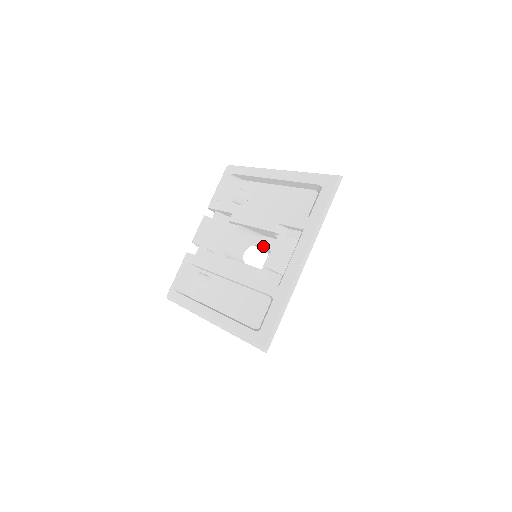
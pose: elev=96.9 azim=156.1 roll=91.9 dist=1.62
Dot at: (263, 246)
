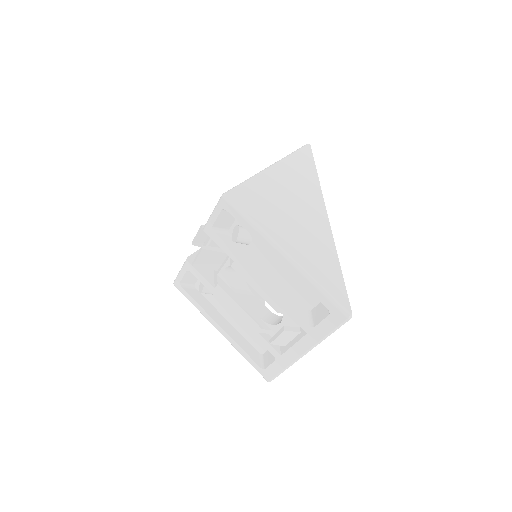
Dot at: occluded
